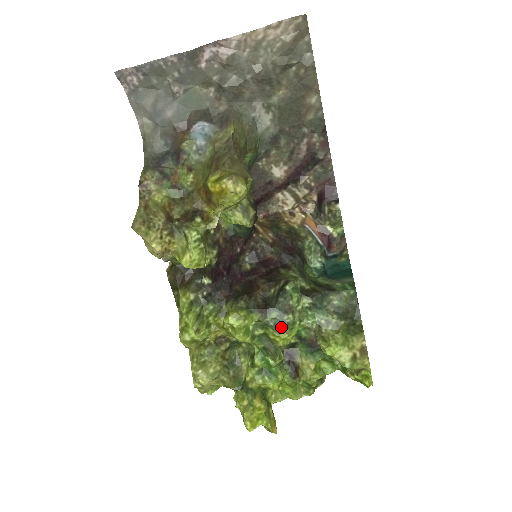
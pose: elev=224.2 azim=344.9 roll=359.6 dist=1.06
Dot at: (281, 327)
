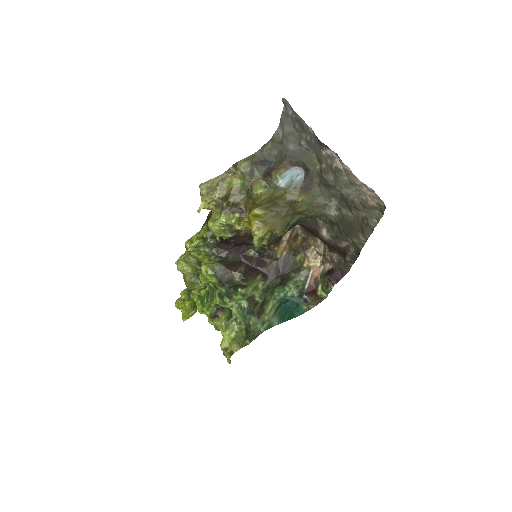
Dot at: (220, 298)
